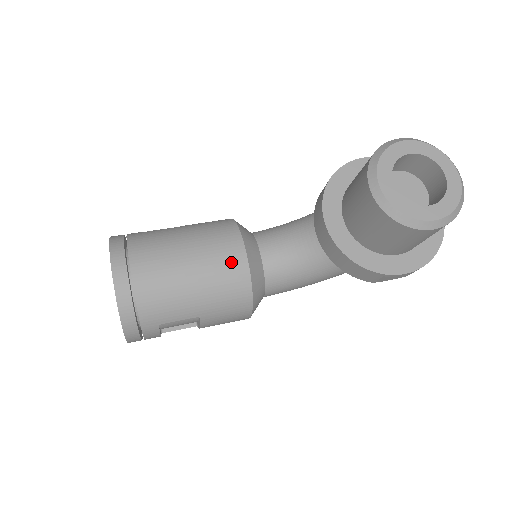
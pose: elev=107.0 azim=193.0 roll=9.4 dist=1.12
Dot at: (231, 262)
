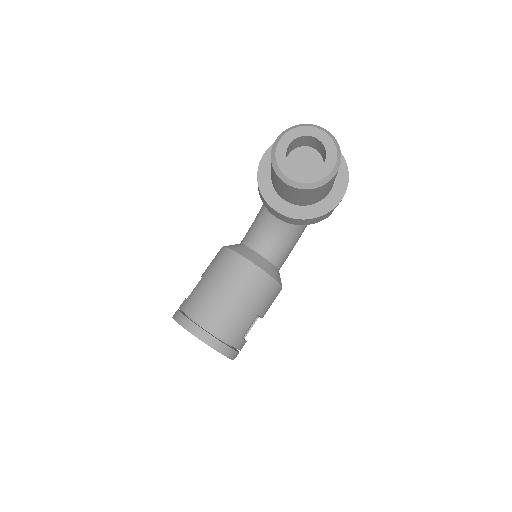
Dot at: (248, 274)
